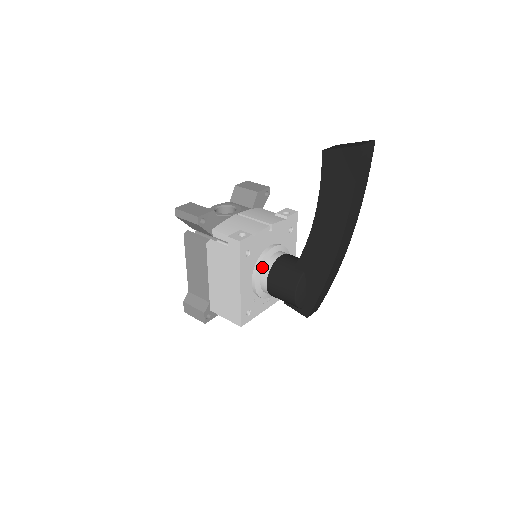
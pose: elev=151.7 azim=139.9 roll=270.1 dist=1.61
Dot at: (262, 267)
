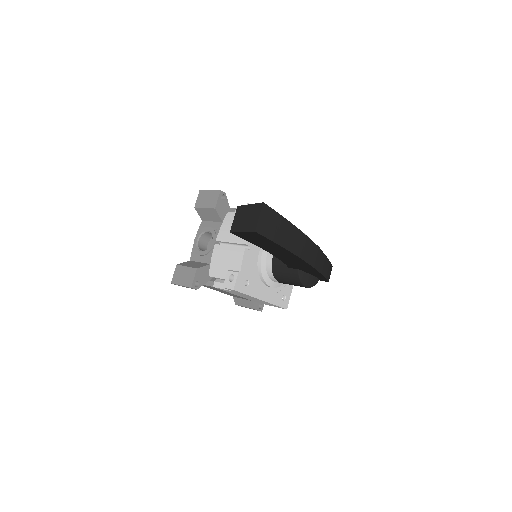
Dot at: (266, 275)
